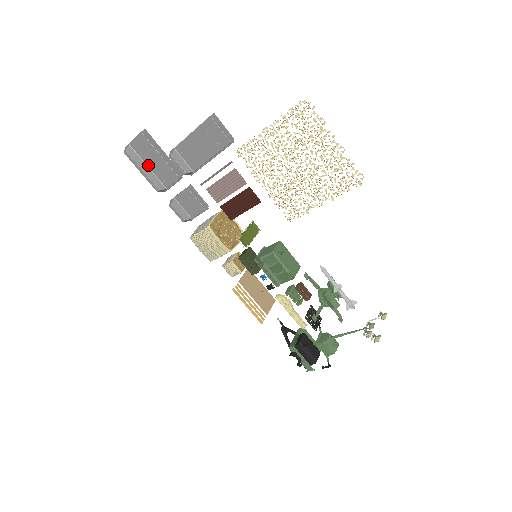
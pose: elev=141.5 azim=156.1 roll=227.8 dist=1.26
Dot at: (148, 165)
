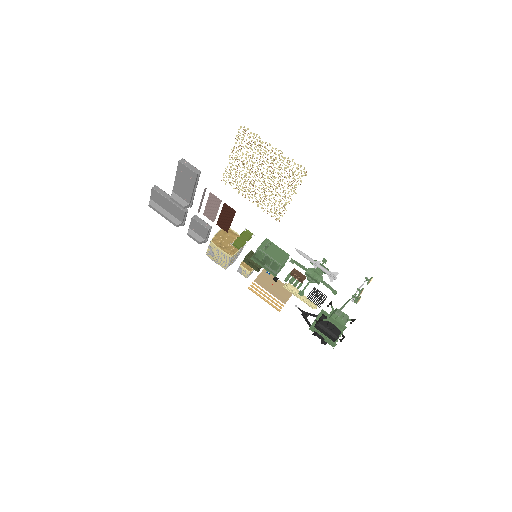
Dot at: (166, 209)
